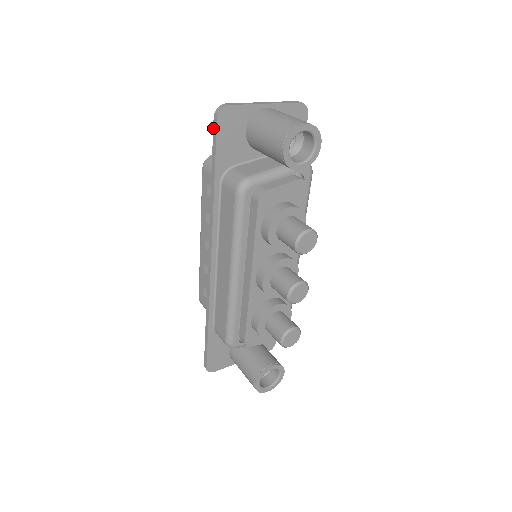
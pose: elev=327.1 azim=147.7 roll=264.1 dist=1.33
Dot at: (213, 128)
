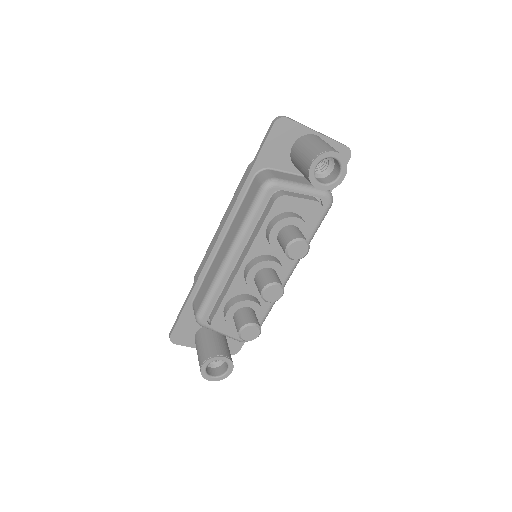
Dot at: (268, 130)
